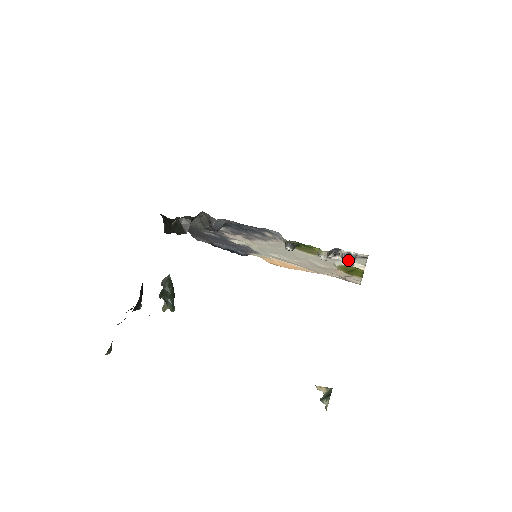
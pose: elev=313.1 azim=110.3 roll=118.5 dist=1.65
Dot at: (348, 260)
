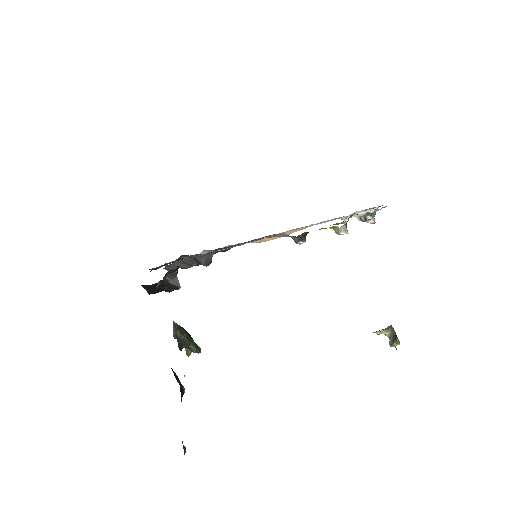
Dot at: (369, 220)
